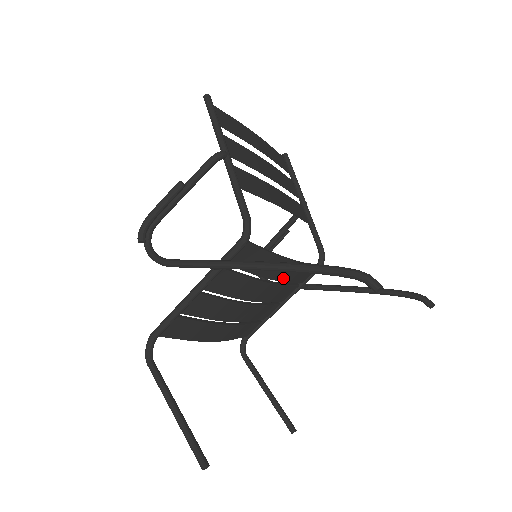
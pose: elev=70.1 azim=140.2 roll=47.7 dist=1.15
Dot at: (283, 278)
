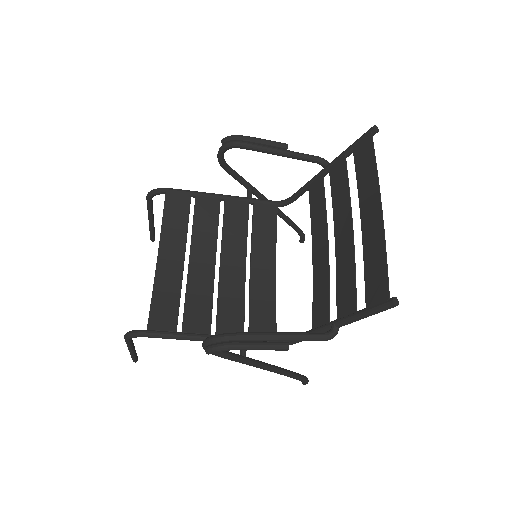
Dot at: (255, 258)
